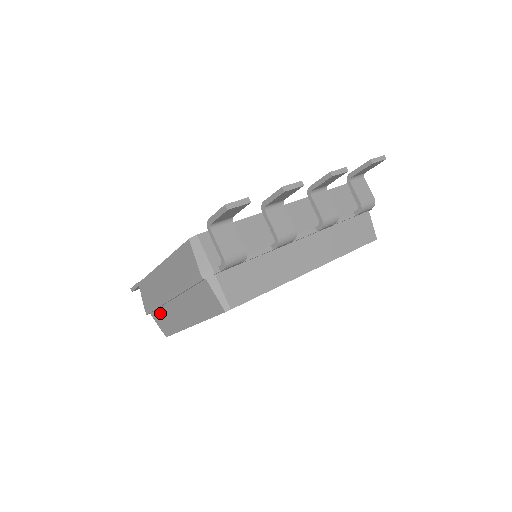
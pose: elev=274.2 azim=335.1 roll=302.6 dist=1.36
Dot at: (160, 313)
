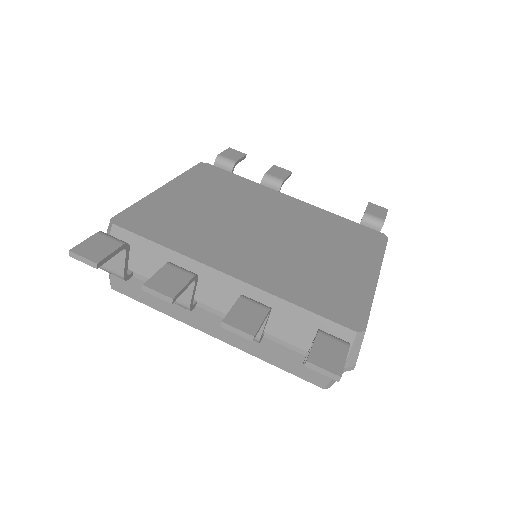
Dot at: occluded
